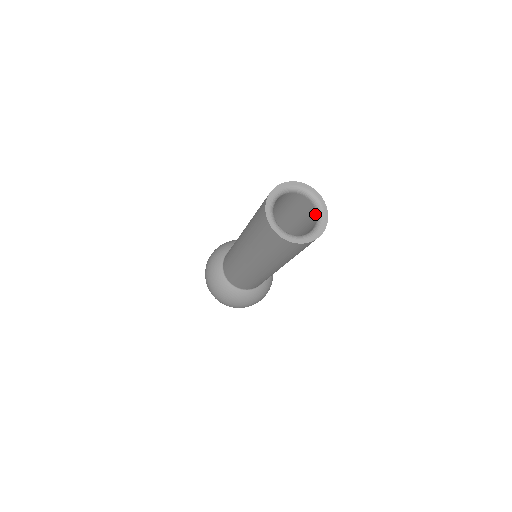
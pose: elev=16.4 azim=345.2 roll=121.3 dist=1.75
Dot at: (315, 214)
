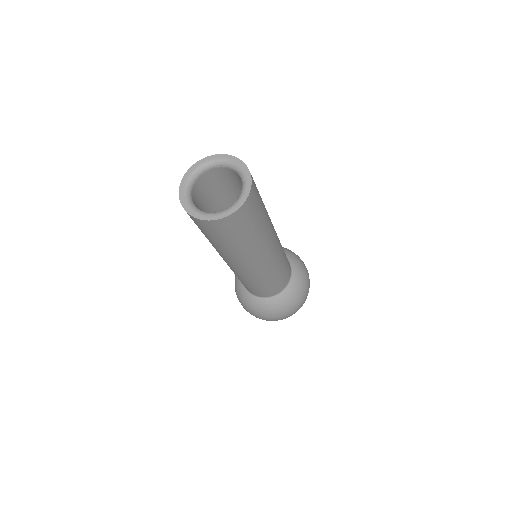
Dot at: (237, 175)
